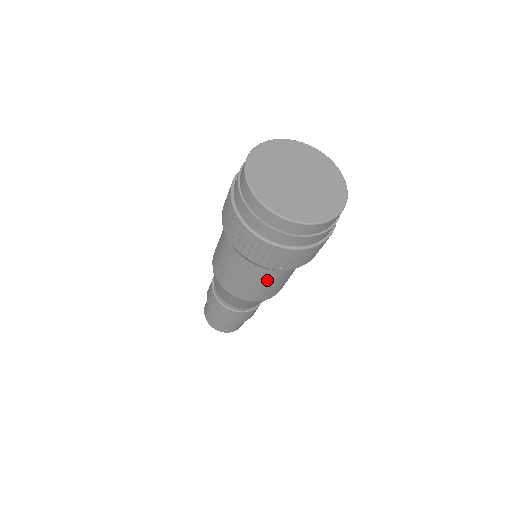
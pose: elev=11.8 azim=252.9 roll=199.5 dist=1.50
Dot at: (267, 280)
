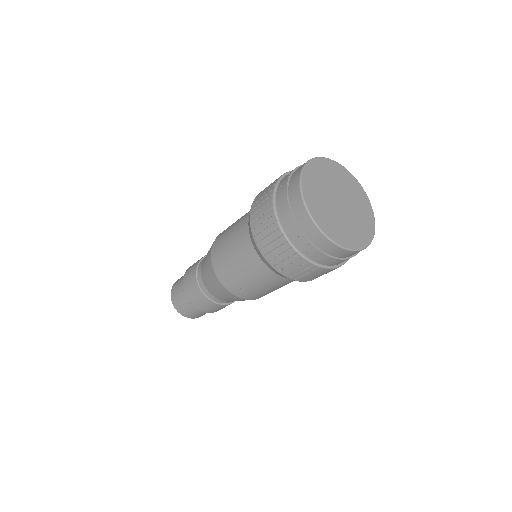
Dot at: (258, 278)
